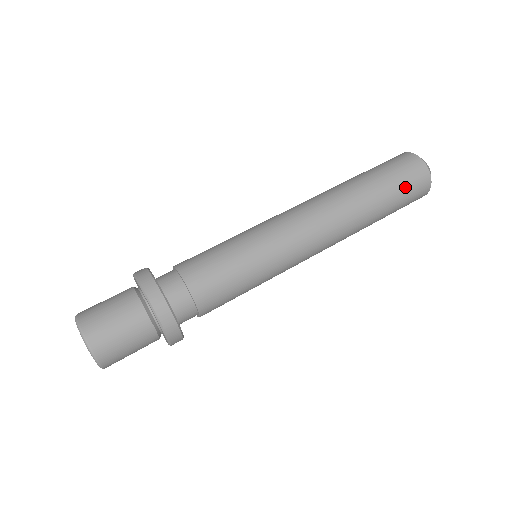
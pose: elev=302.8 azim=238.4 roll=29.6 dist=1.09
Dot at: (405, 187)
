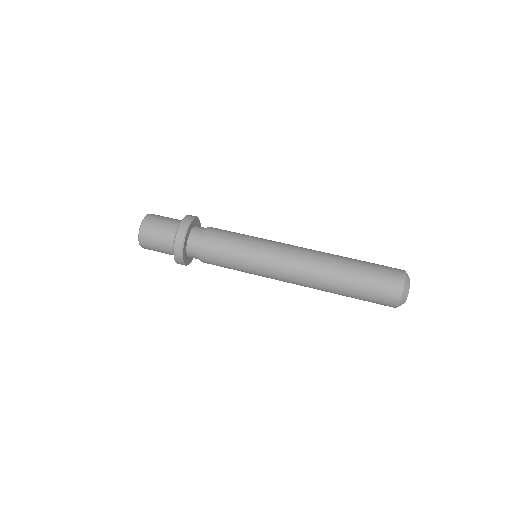
Dot at: (374, 292)
